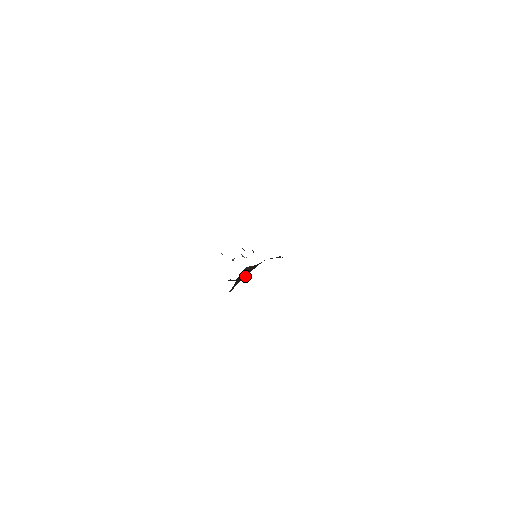
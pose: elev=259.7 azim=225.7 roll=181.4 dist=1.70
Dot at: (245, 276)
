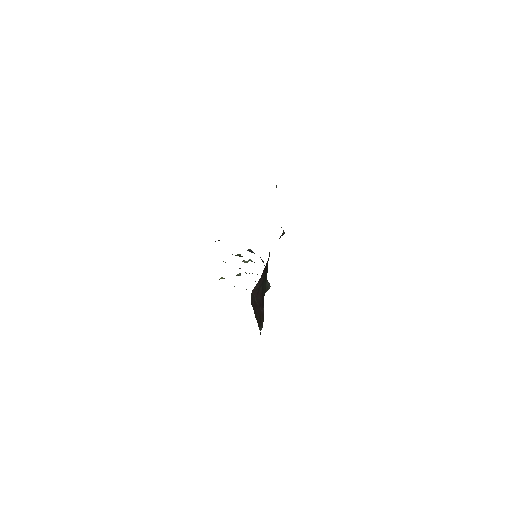
Dot at: (266, 286)
